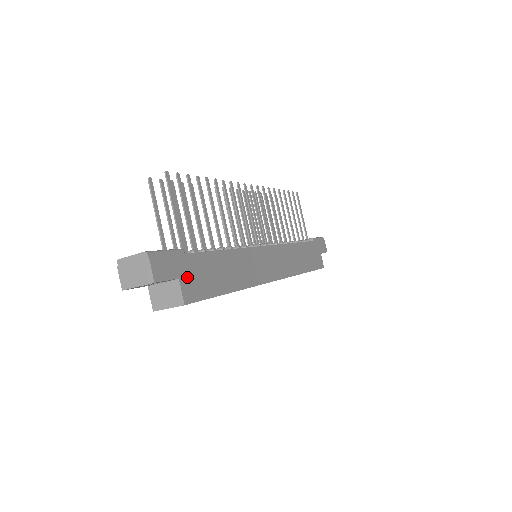
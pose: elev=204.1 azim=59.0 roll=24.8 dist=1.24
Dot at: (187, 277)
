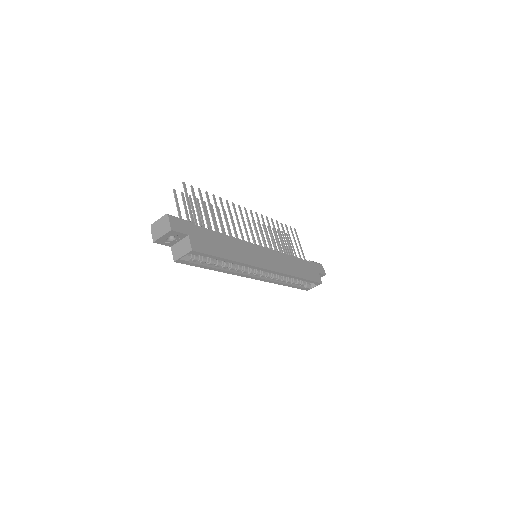
Dot at: (195, 237)
